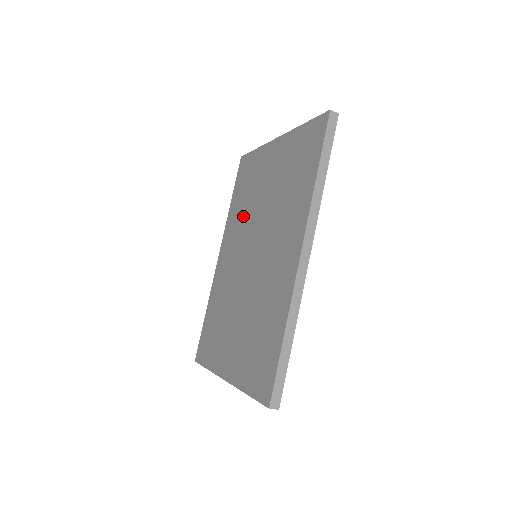
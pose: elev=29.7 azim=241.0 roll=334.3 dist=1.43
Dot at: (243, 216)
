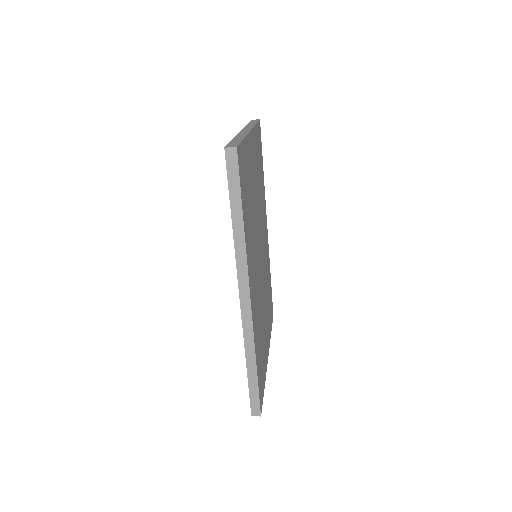
Dot at: occluded
